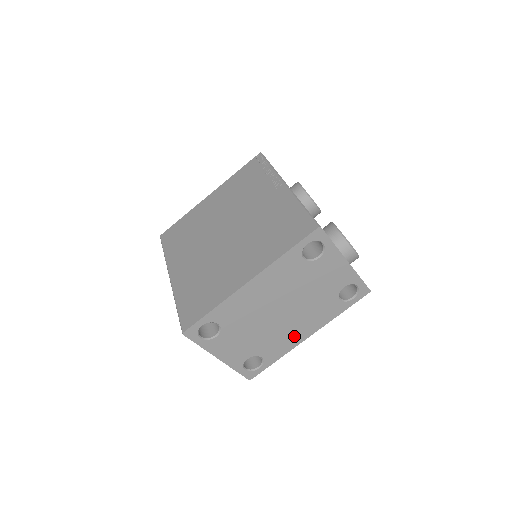
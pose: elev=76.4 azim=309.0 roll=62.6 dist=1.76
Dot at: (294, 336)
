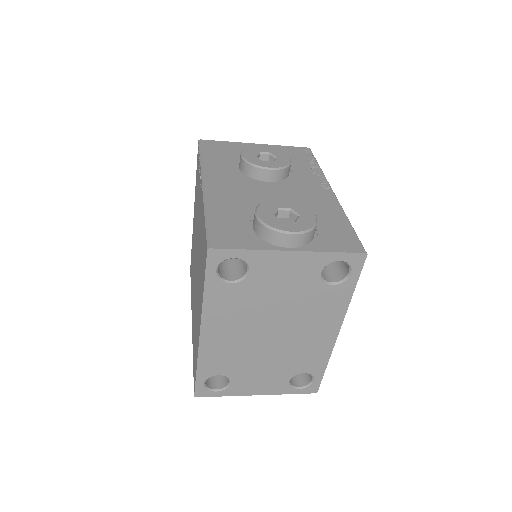
Dot at: (318, 341)
